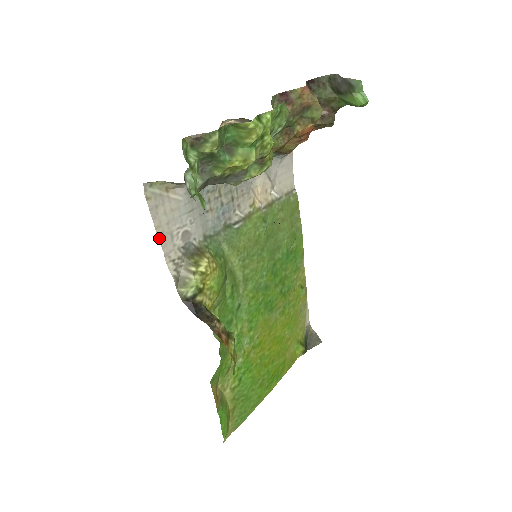
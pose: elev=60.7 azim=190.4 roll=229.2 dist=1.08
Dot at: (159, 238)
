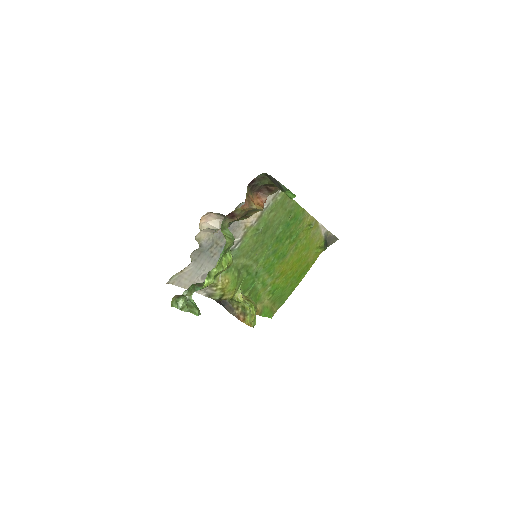
Dot at: occluded
